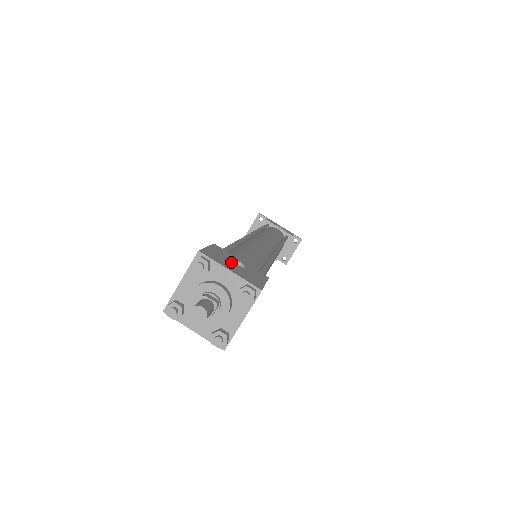
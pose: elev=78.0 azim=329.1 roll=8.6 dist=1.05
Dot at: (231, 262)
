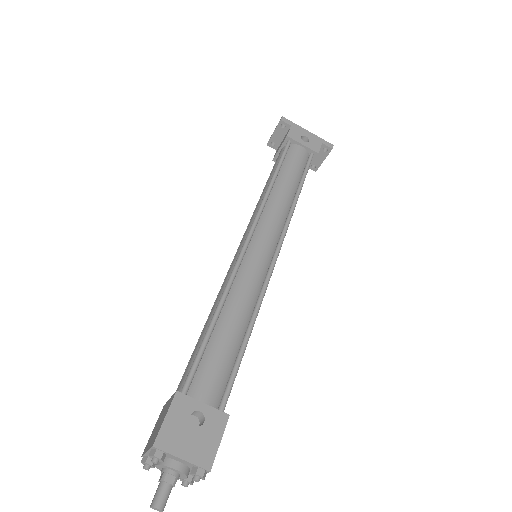
Dot at: (188, 429)
